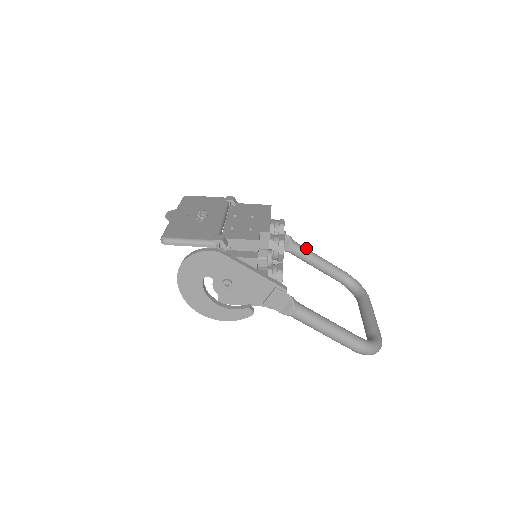
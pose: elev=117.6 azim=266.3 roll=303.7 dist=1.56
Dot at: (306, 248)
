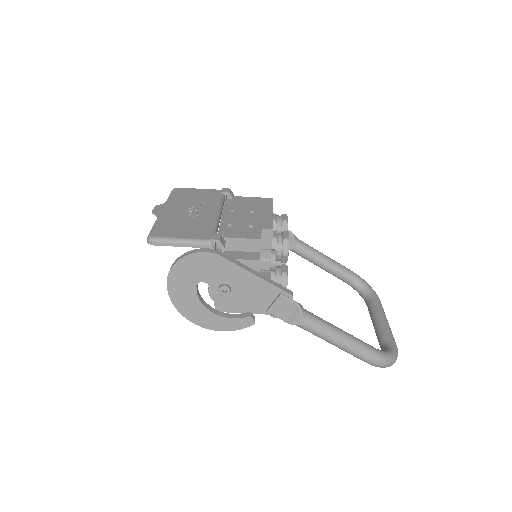
Dot at: (310, 246)
